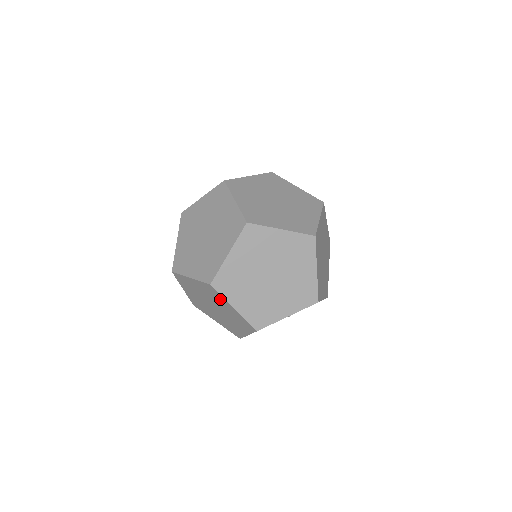
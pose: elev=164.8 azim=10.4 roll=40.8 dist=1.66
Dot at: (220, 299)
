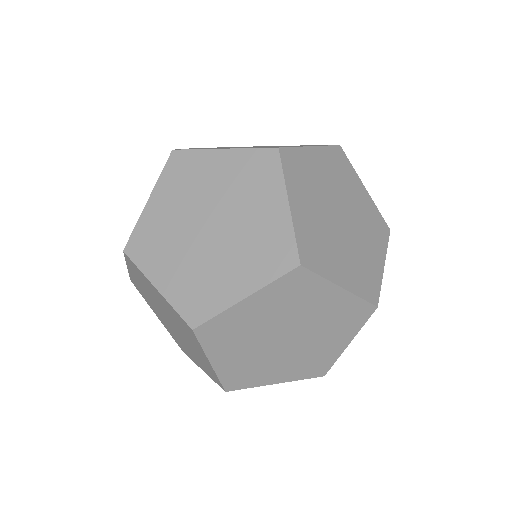
Dot at: (313, 292)
